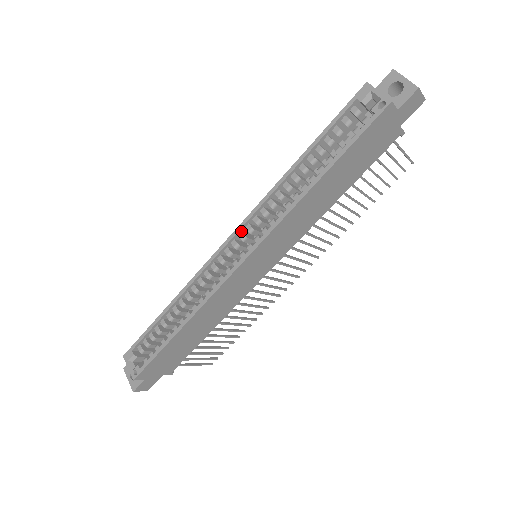
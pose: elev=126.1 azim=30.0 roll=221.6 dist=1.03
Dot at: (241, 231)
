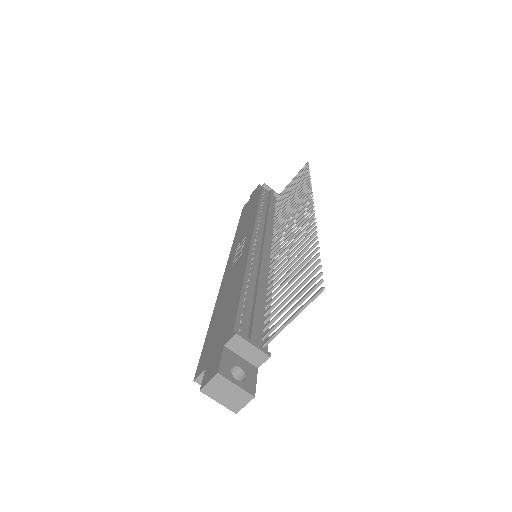
Dot at: occluded
